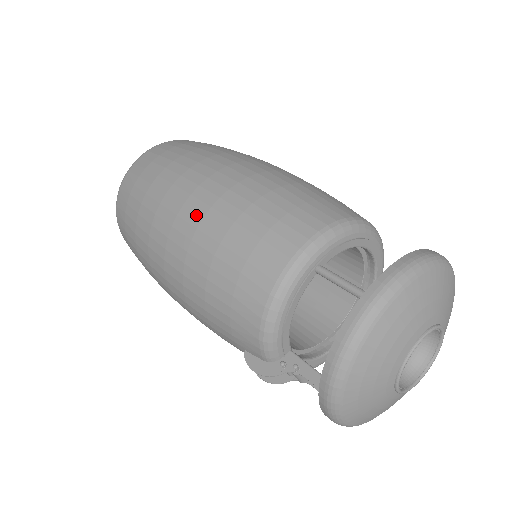
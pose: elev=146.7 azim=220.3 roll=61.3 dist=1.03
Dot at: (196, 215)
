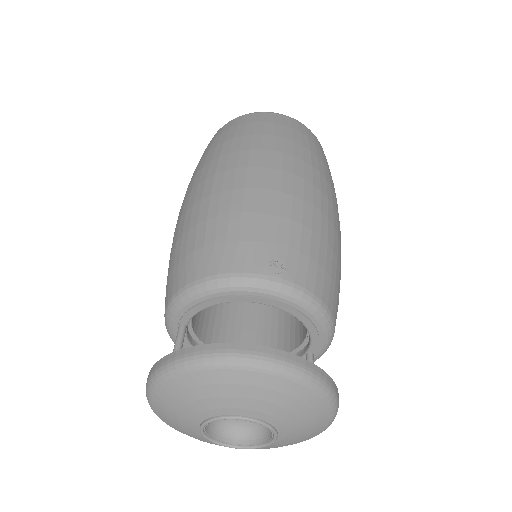
Dot at: occluded
